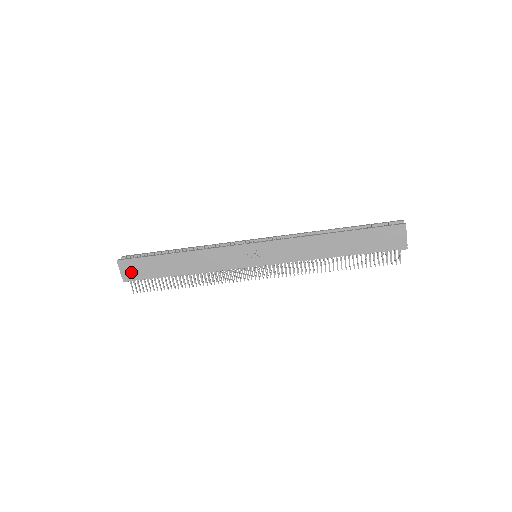
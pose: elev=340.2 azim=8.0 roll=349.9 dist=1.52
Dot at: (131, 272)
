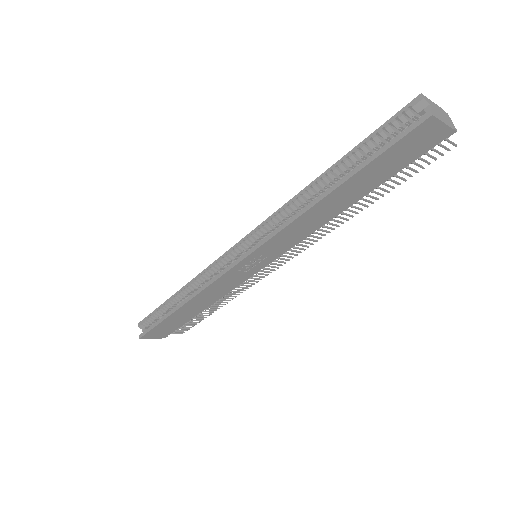
Dot at: (161, 334)
